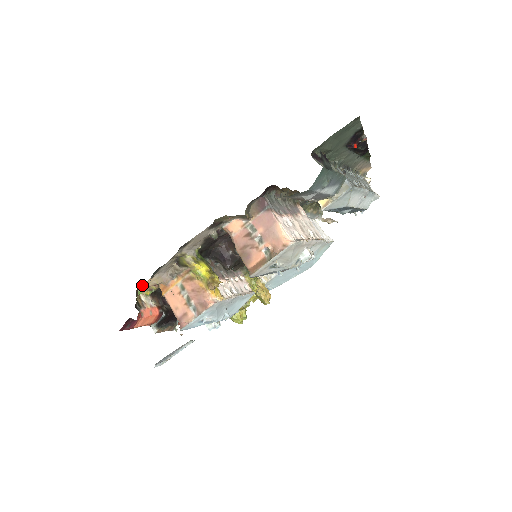
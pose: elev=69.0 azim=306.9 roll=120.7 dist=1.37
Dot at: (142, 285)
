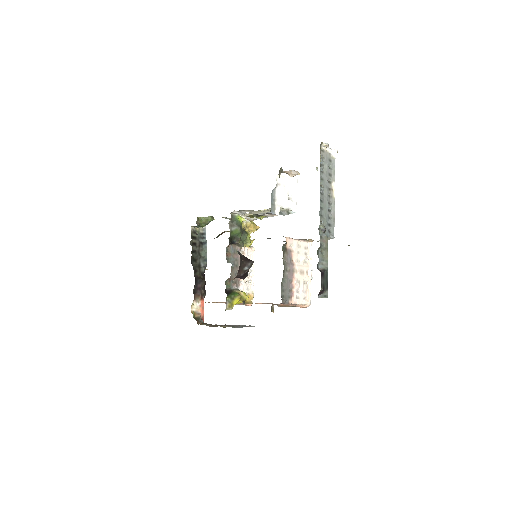
Dot at: occluded
